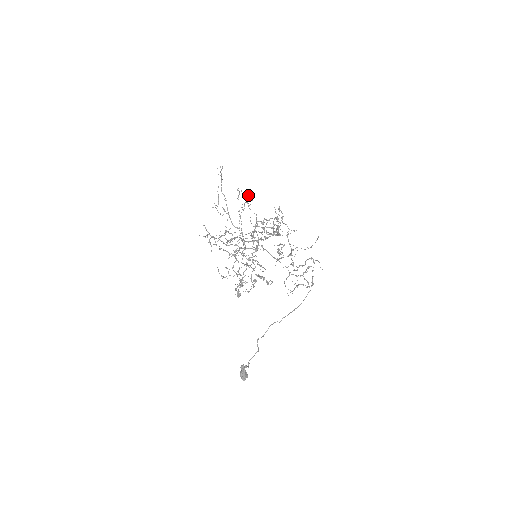
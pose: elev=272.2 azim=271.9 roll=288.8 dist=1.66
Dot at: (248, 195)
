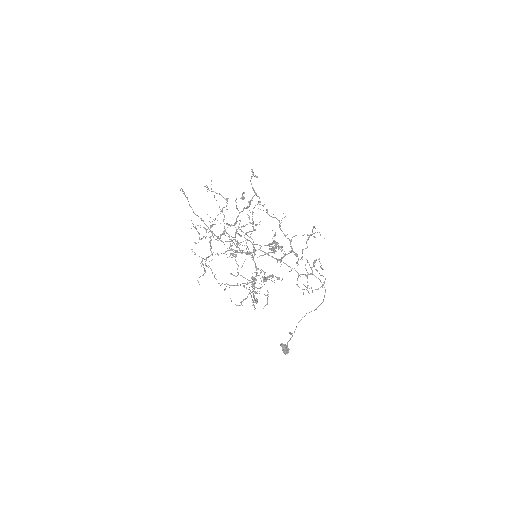
Dot at: occluded
